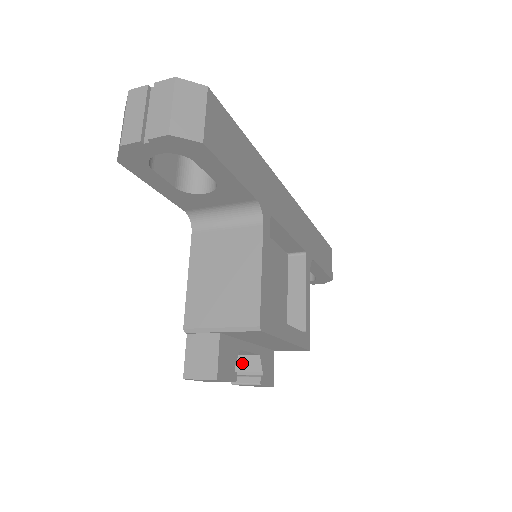
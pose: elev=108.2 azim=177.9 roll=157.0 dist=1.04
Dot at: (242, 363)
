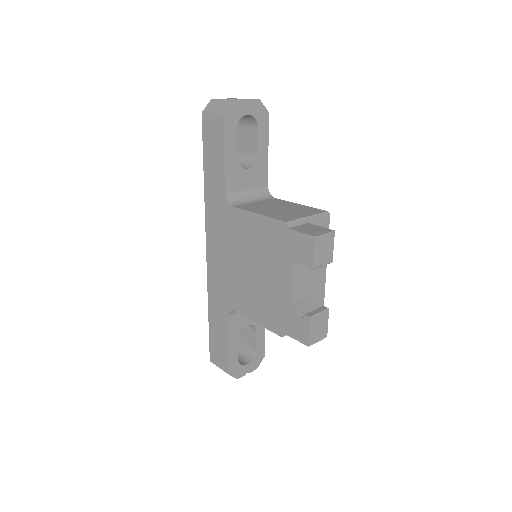
Dot at: (302, 308)
